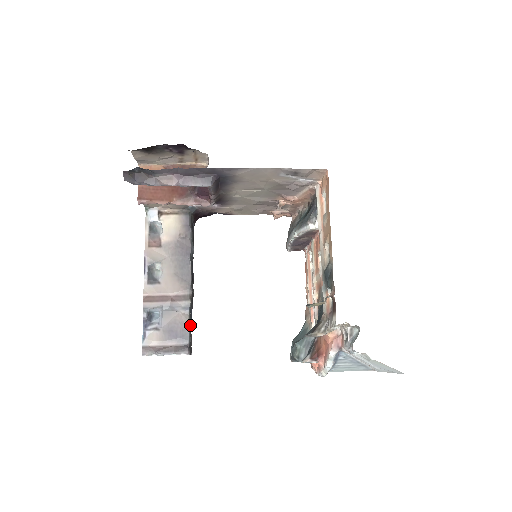
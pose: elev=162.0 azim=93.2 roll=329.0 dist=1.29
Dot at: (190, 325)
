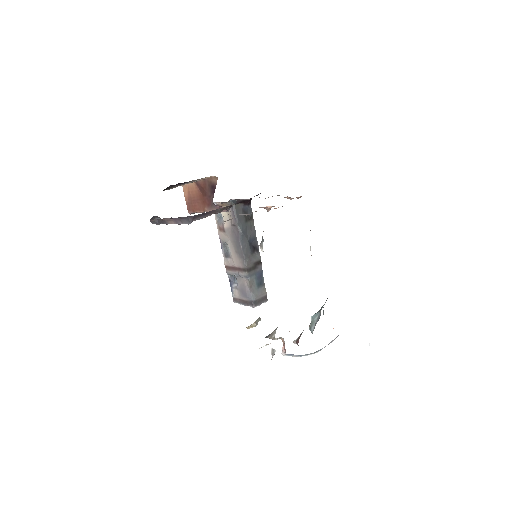
Dot at: (256, 285)
